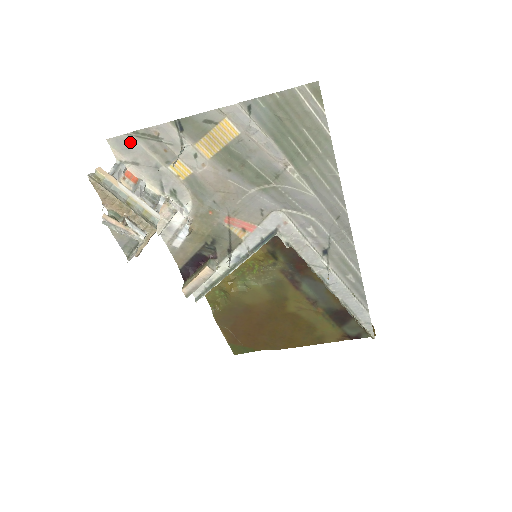
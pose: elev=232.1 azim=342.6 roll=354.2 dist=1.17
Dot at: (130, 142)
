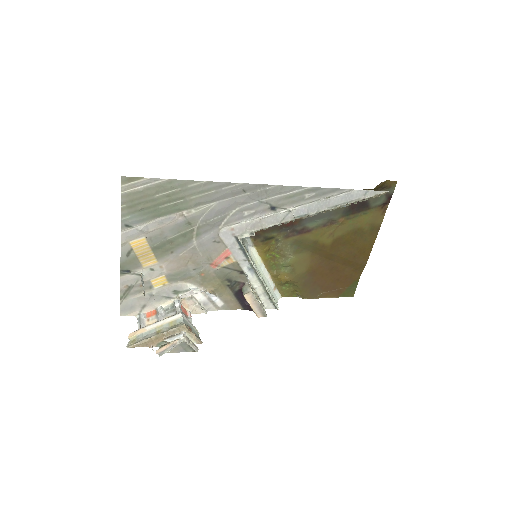
Dot at: (127, 304)
